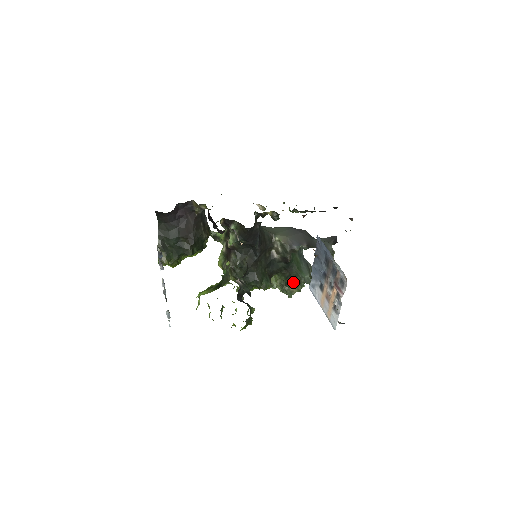
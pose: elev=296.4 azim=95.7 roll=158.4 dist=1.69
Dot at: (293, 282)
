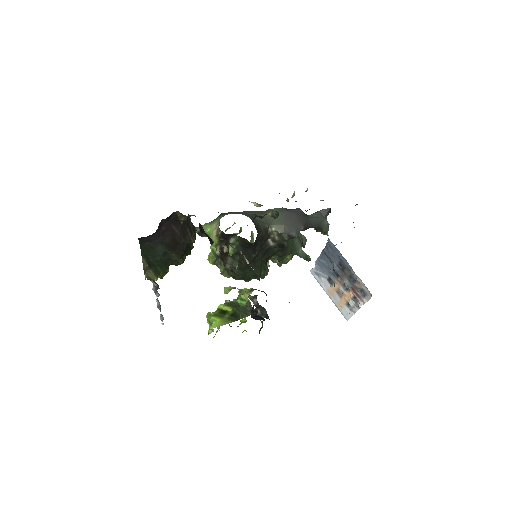
Dot at: (286, 258)
